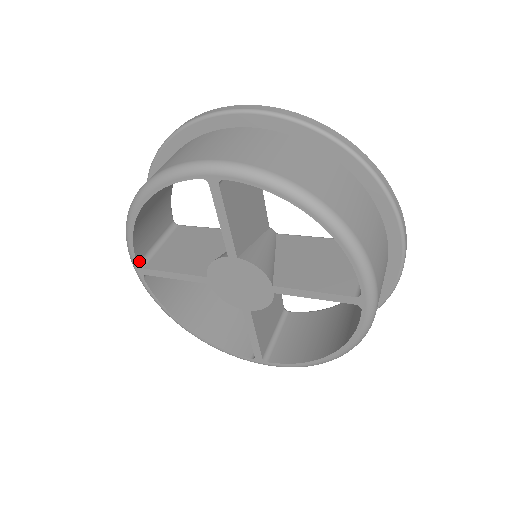
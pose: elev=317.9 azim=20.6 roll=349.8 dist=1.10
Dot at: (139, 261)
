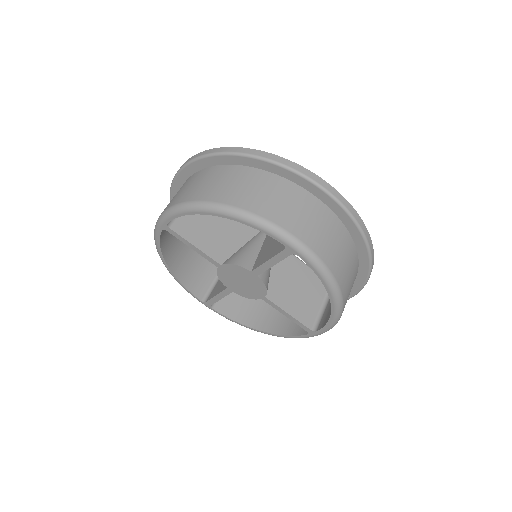
Dot at: (169, 221)
